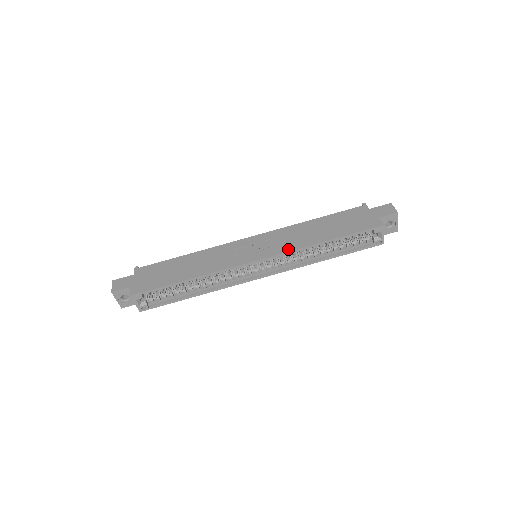
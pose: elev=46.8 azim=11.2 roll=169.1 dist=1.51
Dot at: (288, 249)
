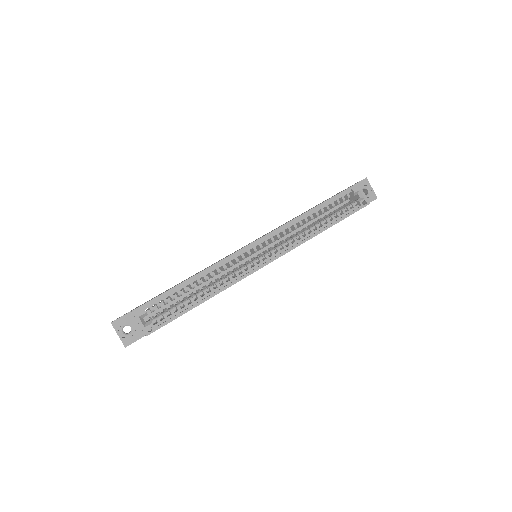
Dot at: occluded
